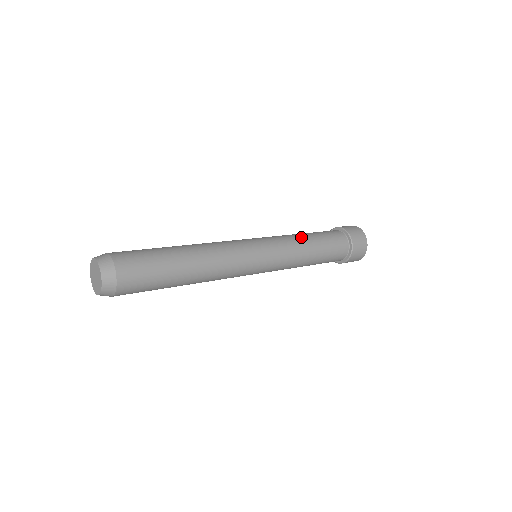
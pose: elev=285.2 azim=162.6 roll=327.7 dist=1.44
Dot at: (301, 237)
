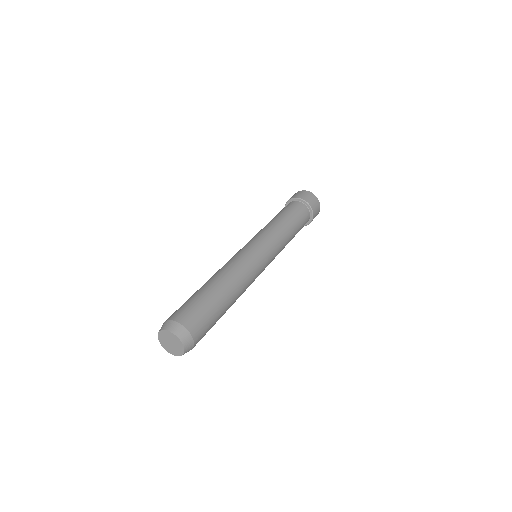
Dot at: (284, 227)
